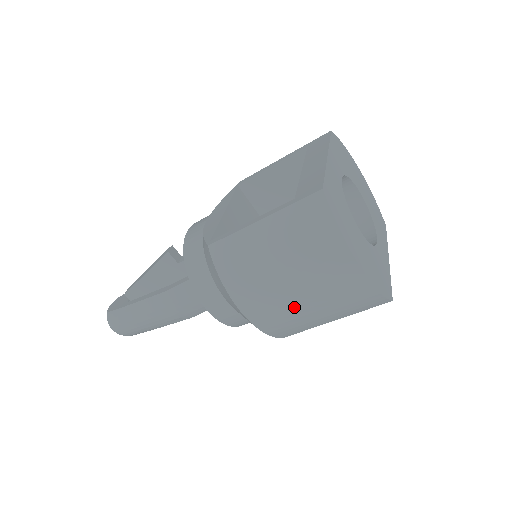
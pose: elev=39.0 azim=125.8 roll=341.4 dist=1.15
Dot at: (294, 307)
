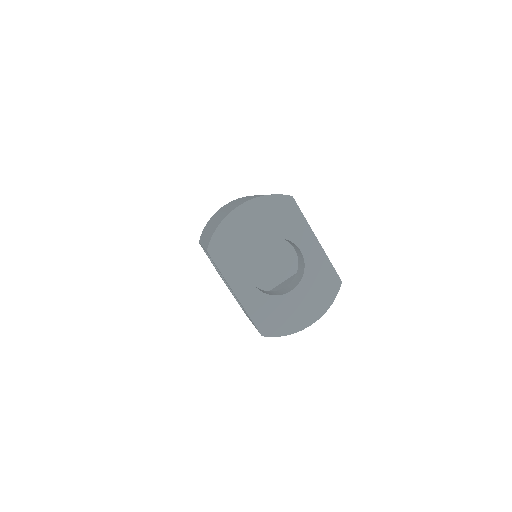
Dot at: occluded
